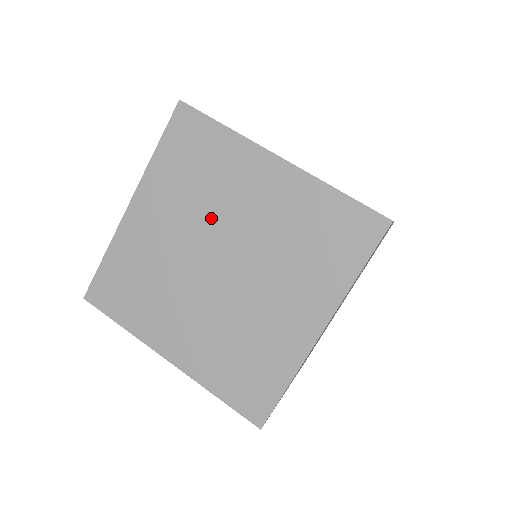
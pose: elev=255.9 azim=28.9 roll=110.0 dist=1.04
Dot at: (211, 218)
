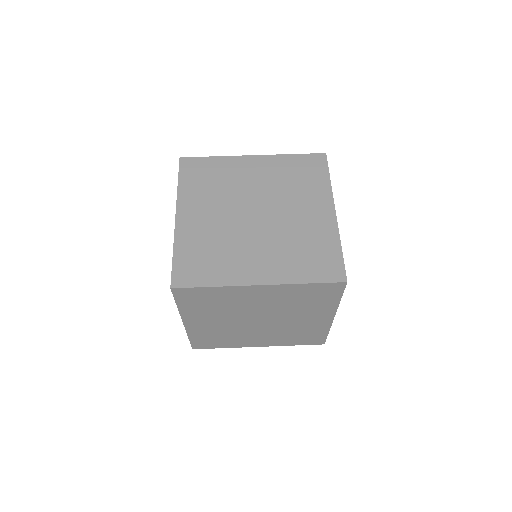
Dot at: (278, 197)
